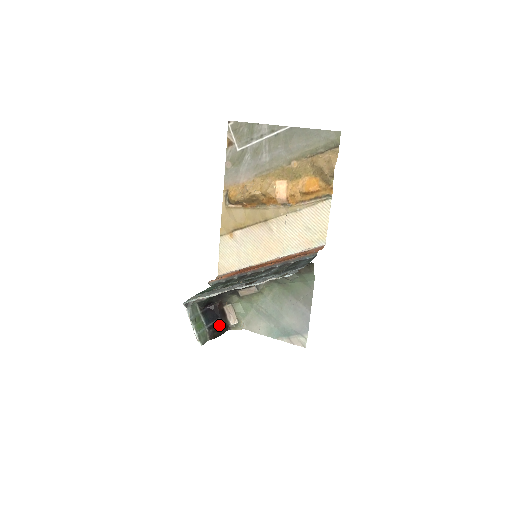
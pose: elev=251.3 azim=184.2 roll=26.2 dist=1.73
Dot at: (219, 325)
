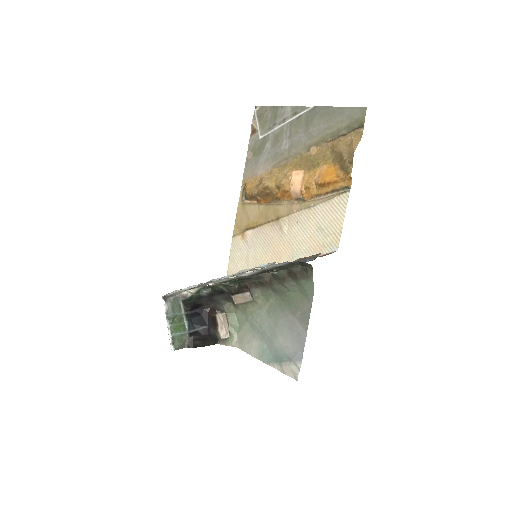
Dot at: (205, 334)
